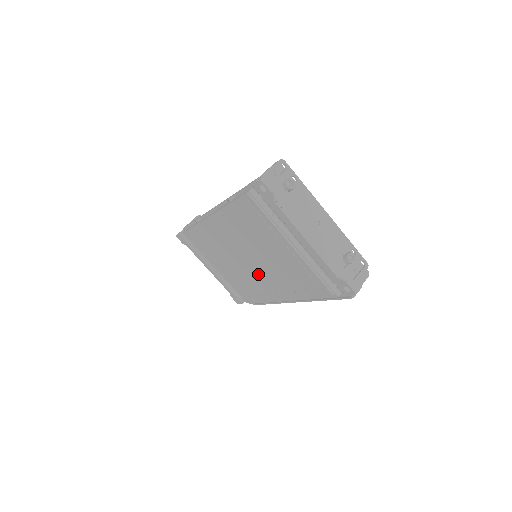
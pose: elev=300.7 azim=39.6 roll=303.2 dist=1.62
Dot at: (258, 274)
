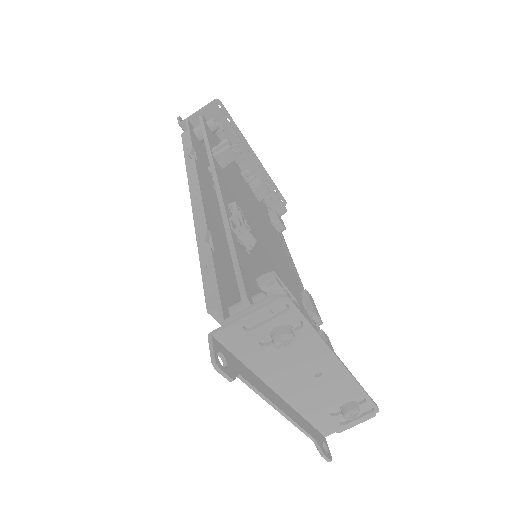
Dot at: occluded
